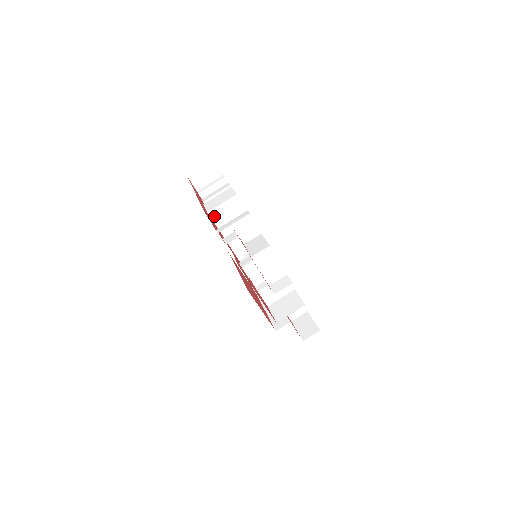
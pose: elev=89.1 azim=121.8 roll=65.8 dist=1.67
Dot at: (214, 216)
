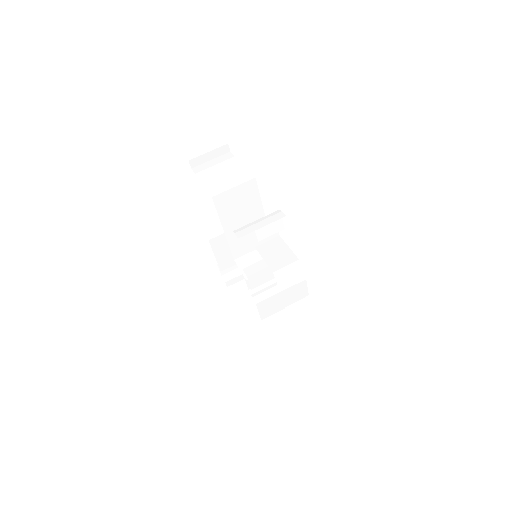
Dot at: (219, 203)
